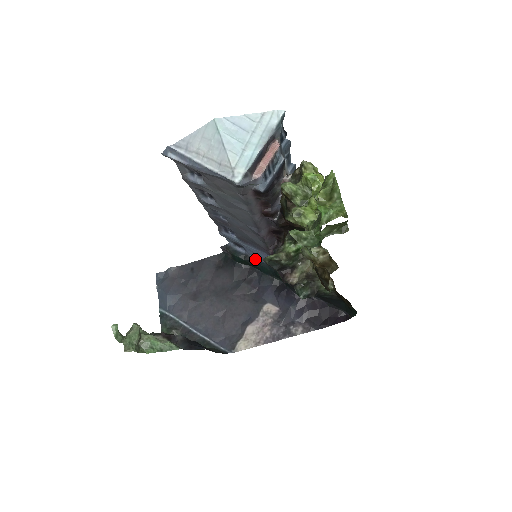
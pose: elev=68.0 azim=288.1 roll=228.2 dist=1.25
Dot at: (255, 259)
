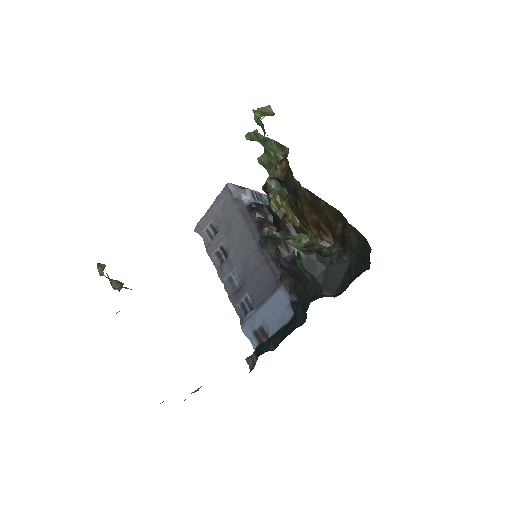
Dot at: (277, 332)
